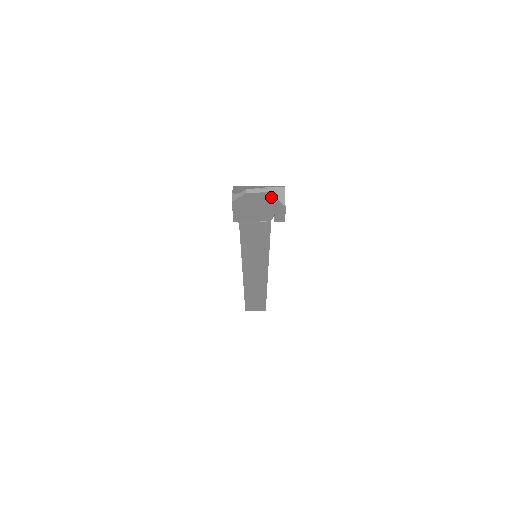
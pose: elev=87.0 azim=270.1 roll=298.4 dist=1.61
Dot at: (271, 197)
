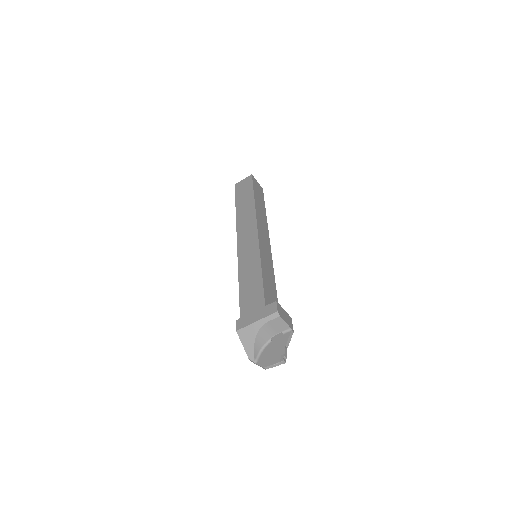
Dot at: (284, 356)
